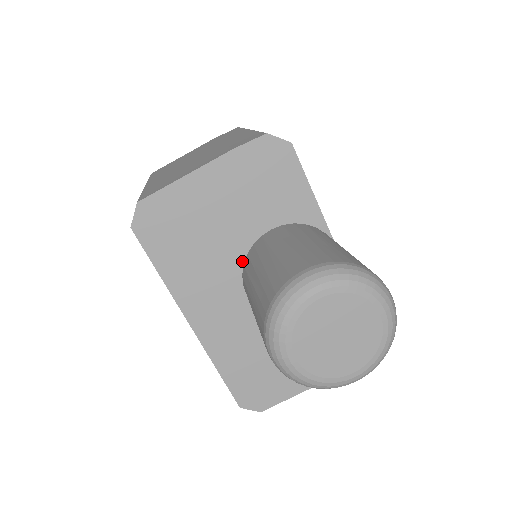
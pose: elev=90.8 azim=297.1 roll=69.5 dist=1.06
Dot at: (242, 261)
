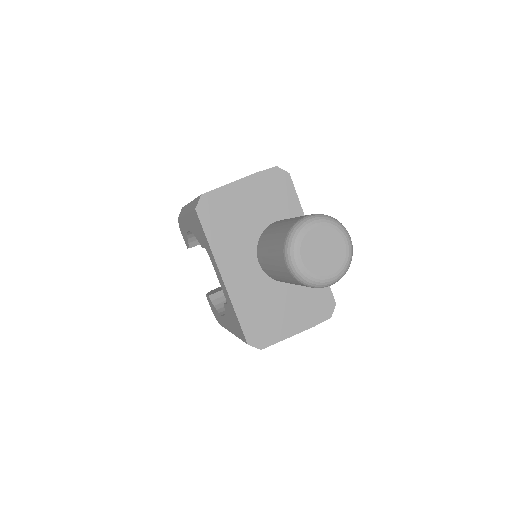
Dot at: (257, 239)
